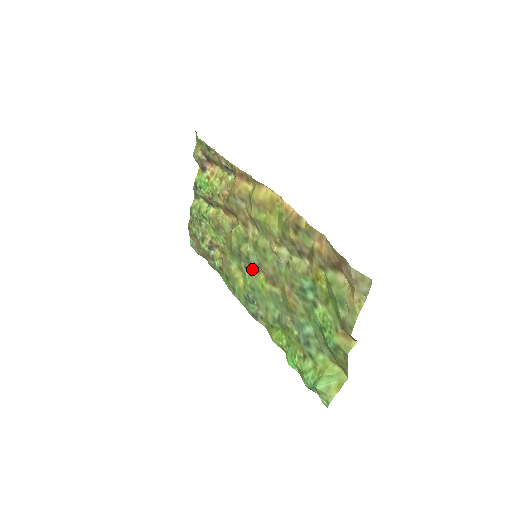
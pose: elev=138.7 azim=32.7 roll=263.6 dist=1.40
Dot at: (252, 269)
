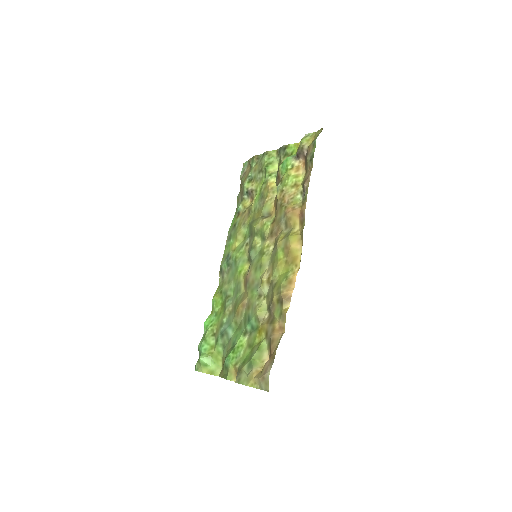
Dot at: (248, 253)
